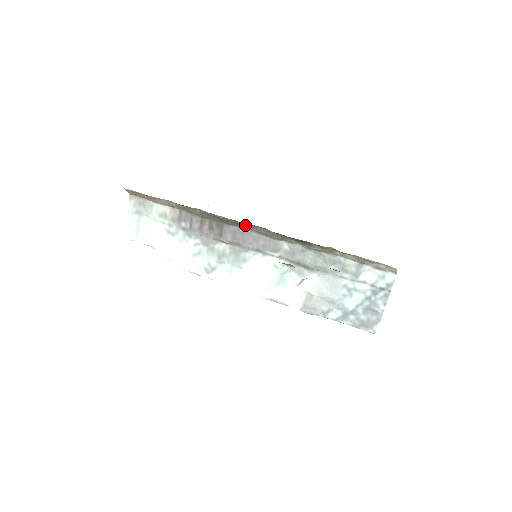
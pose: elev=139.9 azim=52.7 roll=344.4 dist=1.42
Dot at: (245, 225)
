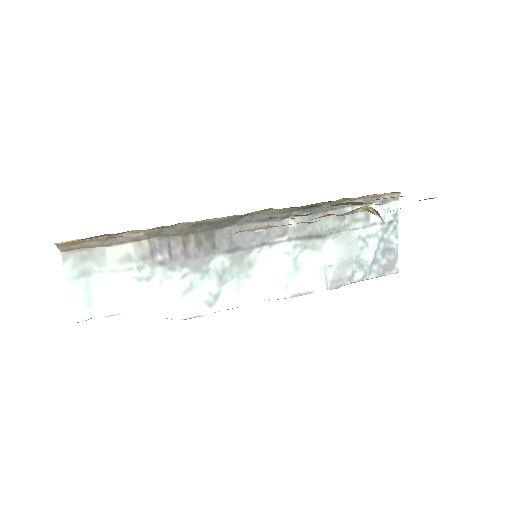
Dot at: (242, 219)
